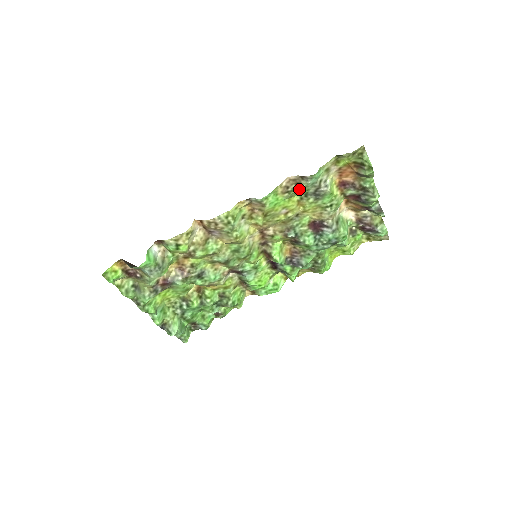
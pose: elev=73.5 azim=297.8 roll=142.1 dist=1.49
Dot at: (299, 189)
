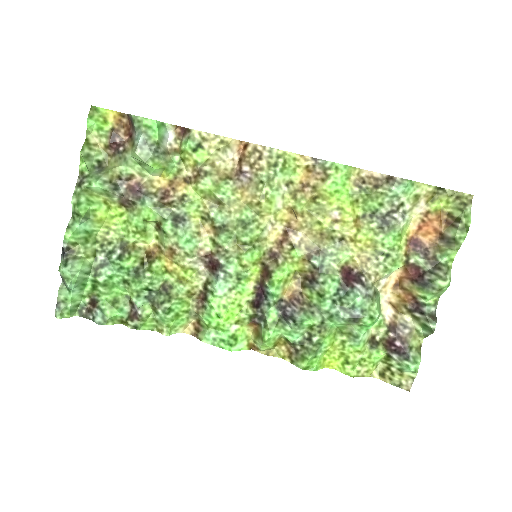
Dot at: (373, 196)
